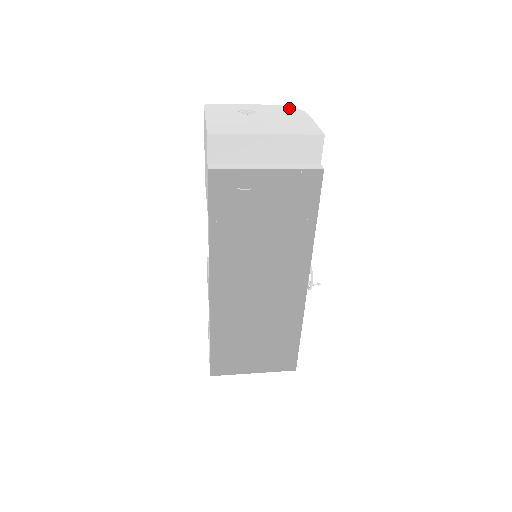
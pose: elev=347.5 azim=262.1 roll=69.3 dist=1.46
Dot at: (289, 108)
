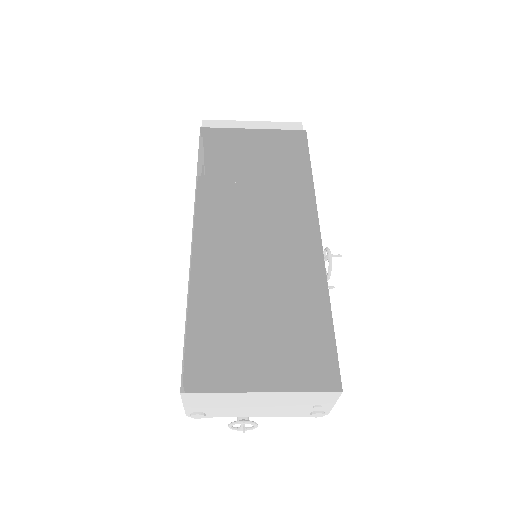
Dot at: occluded
